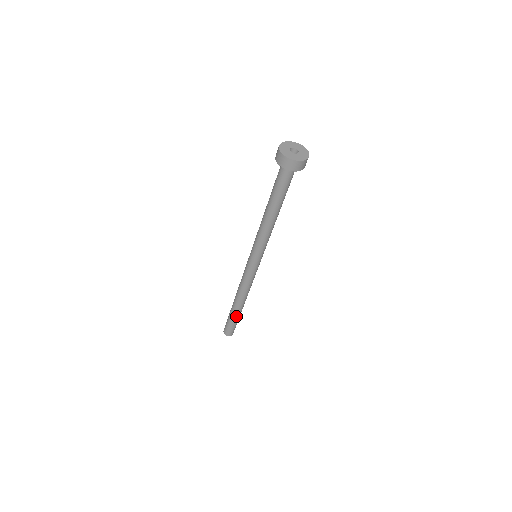
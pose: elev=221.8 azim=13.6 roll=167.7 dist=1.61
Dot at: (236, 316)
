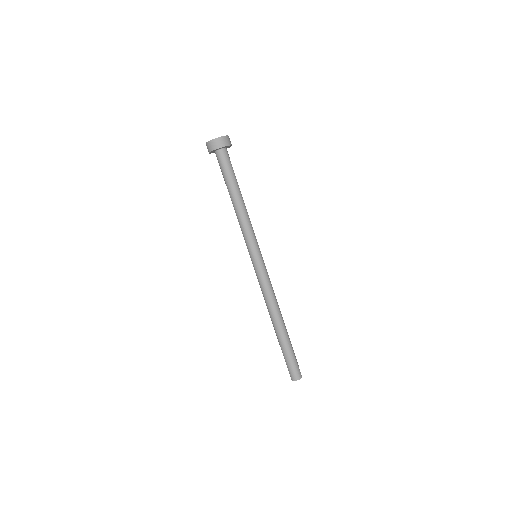
Dot at: (287, 343)
